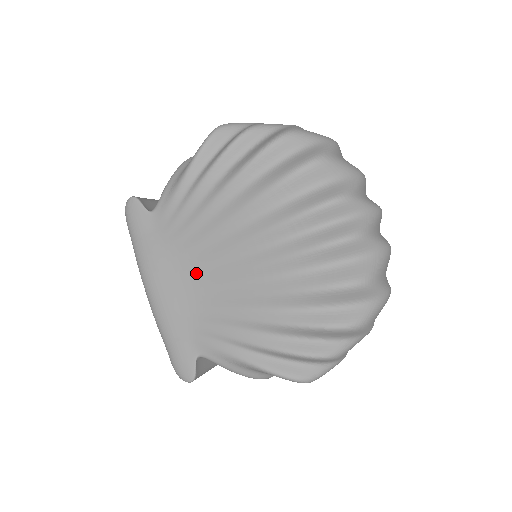
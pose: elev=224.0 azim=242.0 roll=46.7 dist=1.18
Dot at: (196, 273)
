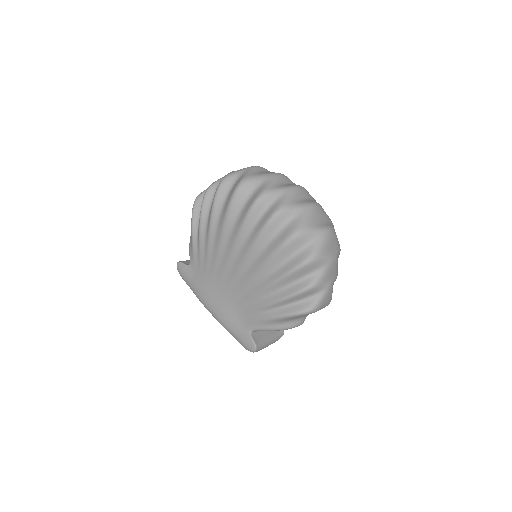
Dot at: (223, 283)
